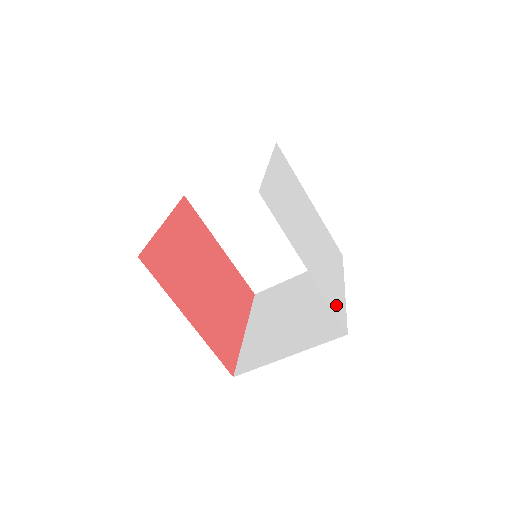
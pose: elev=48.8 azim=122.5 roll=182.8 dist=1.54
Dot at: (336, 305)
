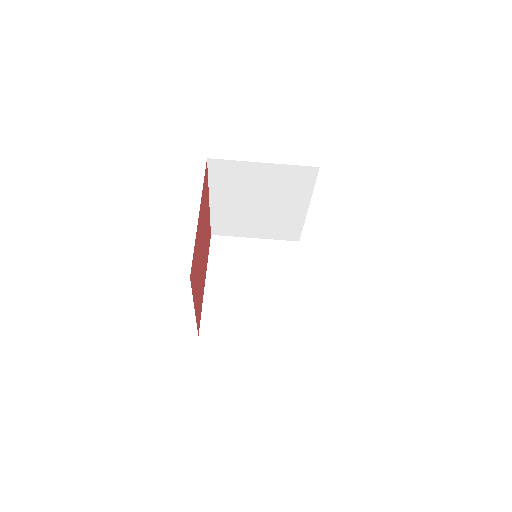
Dot at: occluded
